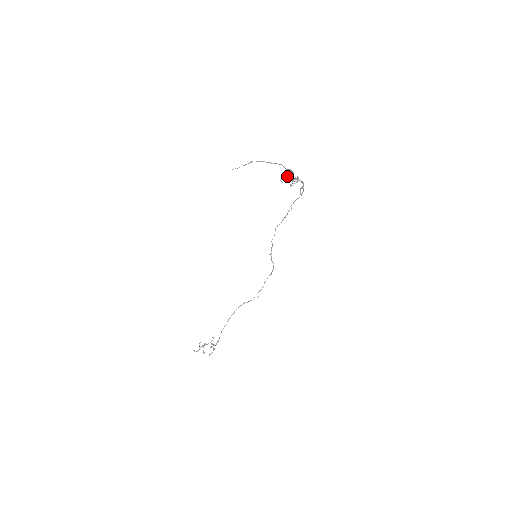
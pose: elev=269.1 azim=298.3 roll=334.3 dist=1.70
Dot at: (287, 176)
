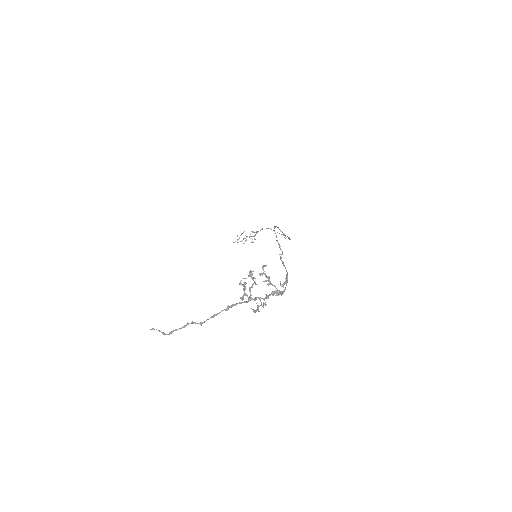
Dot at: (249, 276)
